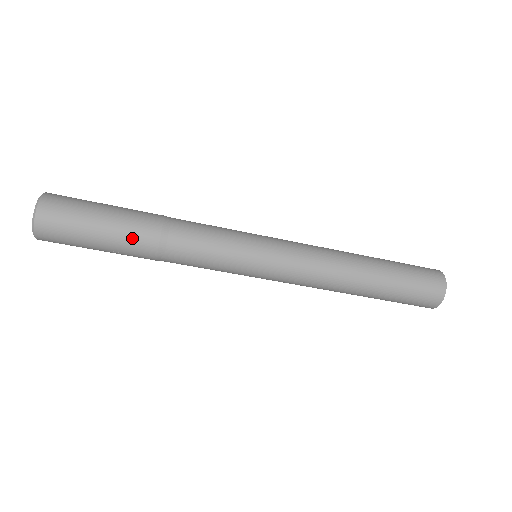
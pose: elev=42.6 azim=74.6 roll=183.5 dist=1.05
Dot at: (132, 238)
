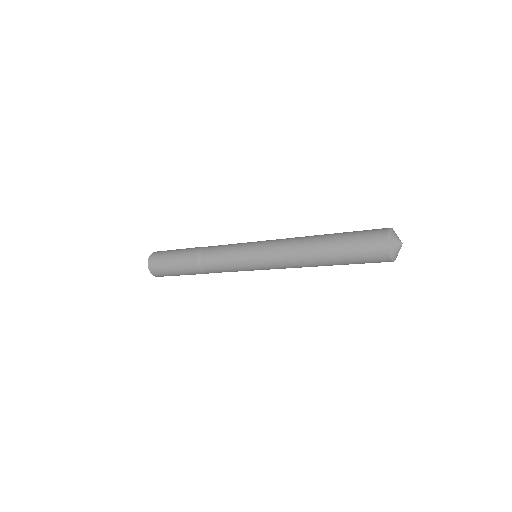
Dot at: (188, 271)
